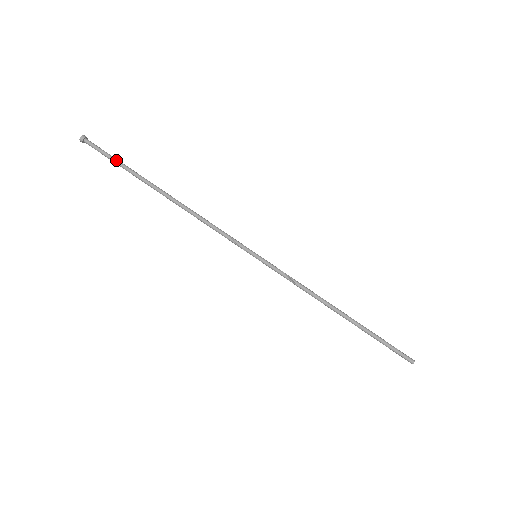
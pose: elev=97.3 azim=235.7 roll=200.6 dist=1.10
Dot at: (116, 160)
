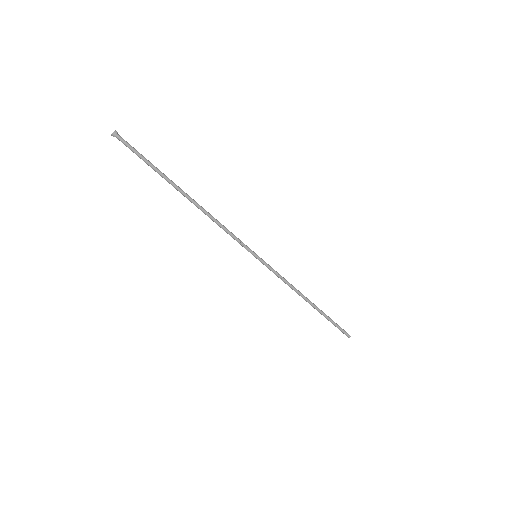
Dot at: (146, 160)
